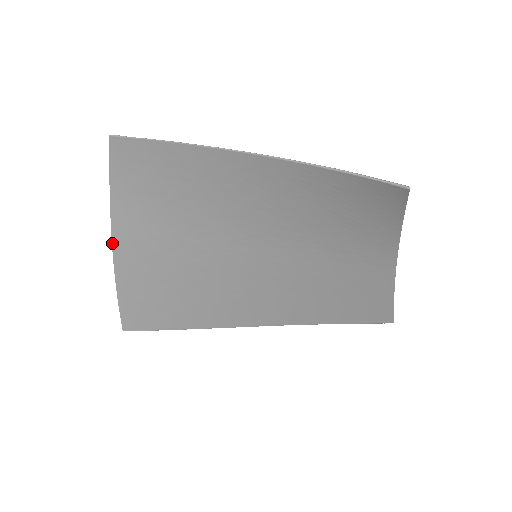
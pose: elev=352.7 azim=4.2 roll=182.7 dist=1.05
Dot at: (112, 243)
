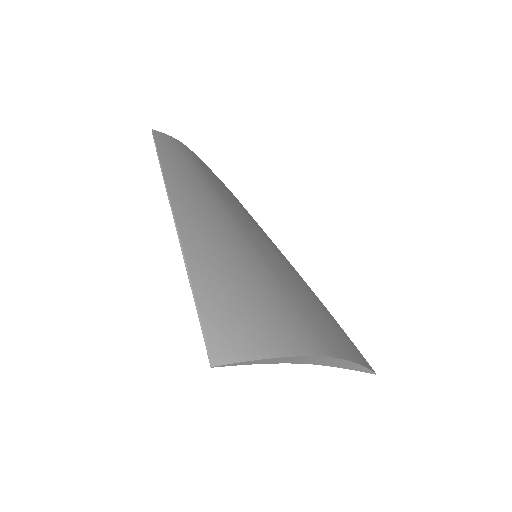
Dot at: occluded
